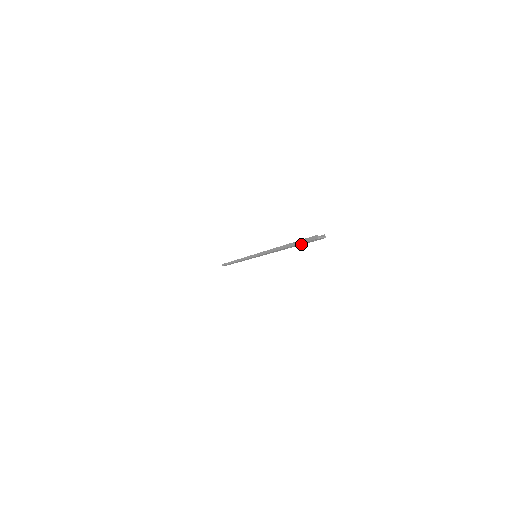
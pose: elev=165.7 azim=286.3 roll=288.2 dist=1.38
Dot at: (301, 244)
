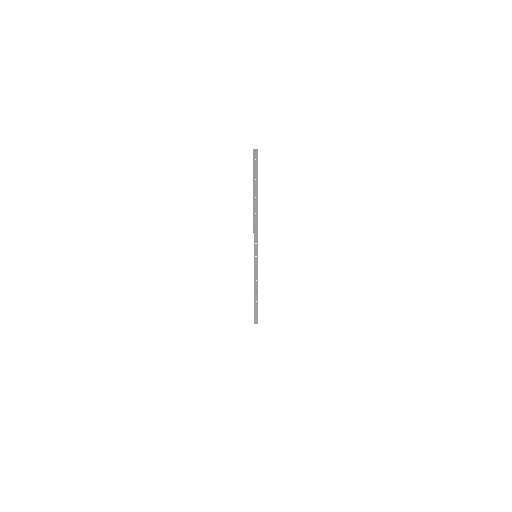
Dot at: (257, 181)
